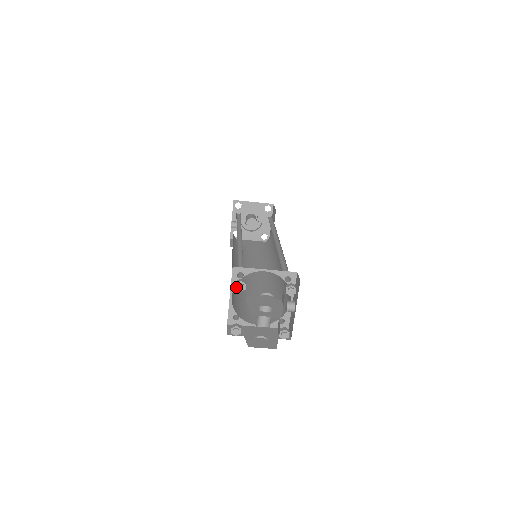
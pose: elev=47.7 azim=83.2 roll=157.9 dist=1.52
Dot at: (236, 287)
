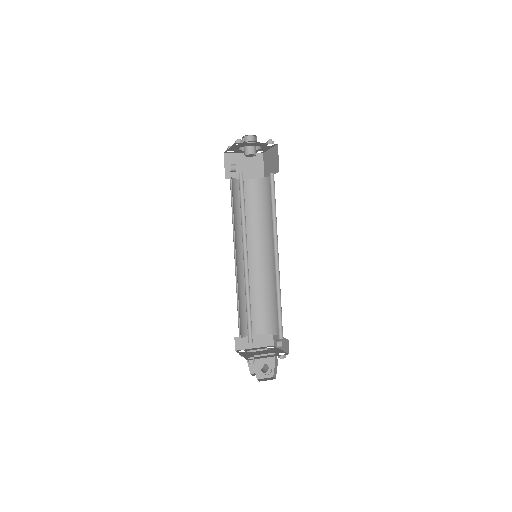
Dot at: occluded
